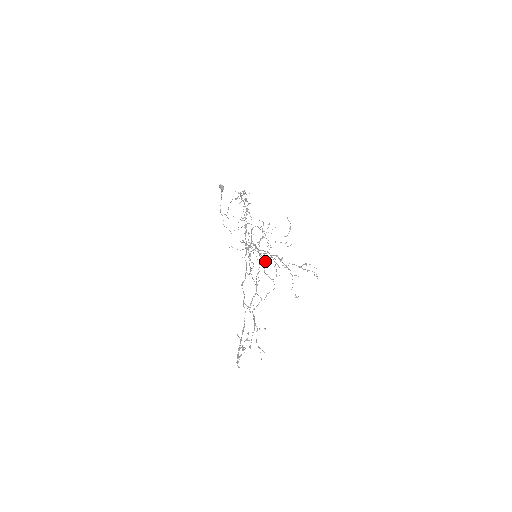
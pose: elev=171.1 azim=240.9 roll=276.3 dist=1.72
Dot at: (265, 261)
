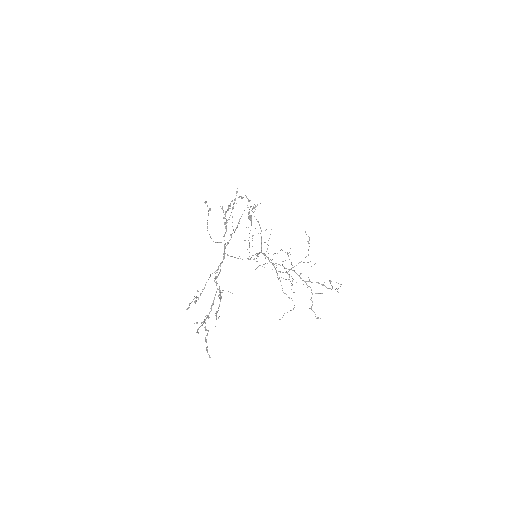
Dot at: occluded
